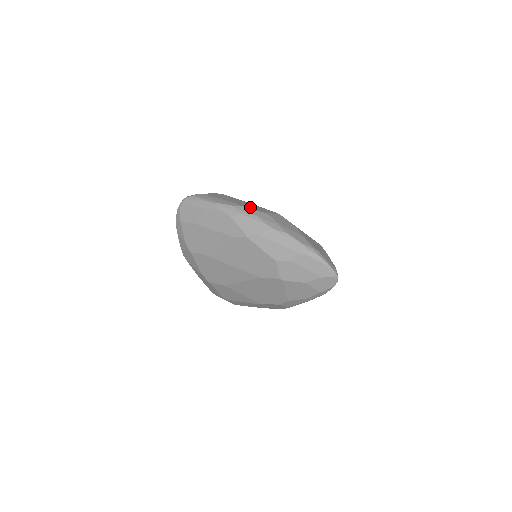
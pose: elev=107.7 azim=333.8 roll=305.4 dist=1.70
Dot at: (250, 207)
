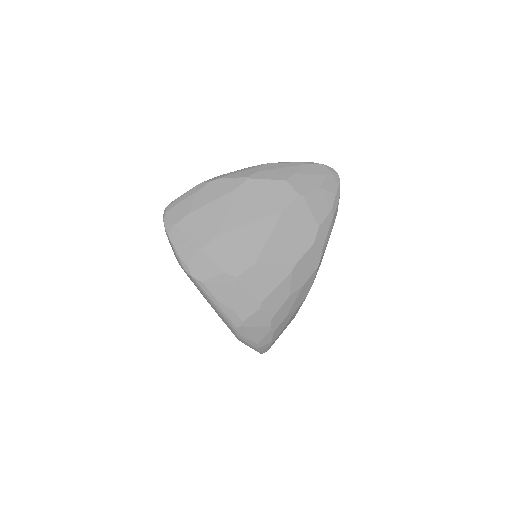
Dot at: occluded
